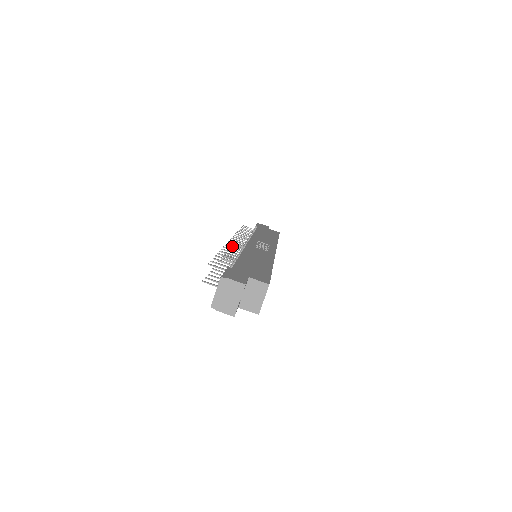
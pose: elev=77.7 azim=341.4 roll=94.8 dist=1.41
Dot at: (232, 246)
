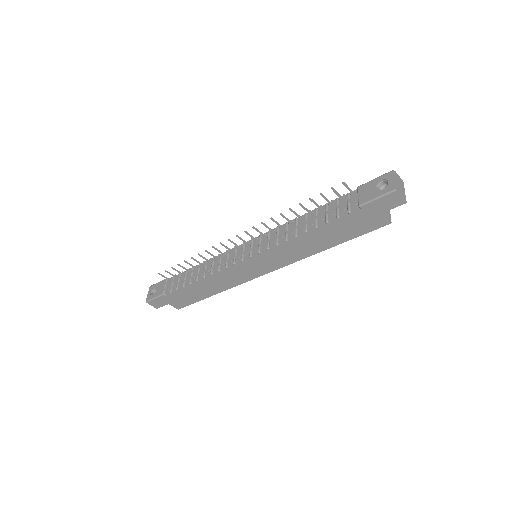
Dot at: (204, 262)
